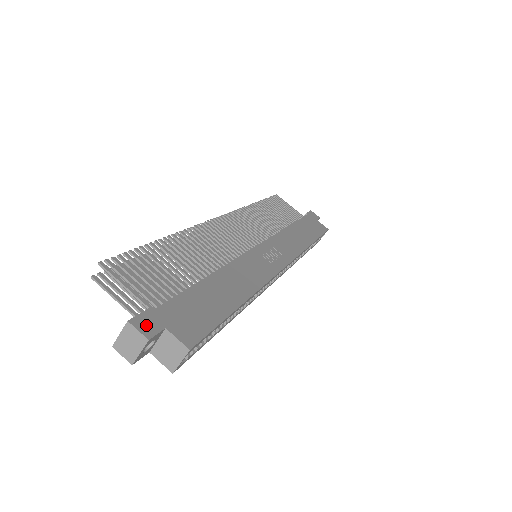
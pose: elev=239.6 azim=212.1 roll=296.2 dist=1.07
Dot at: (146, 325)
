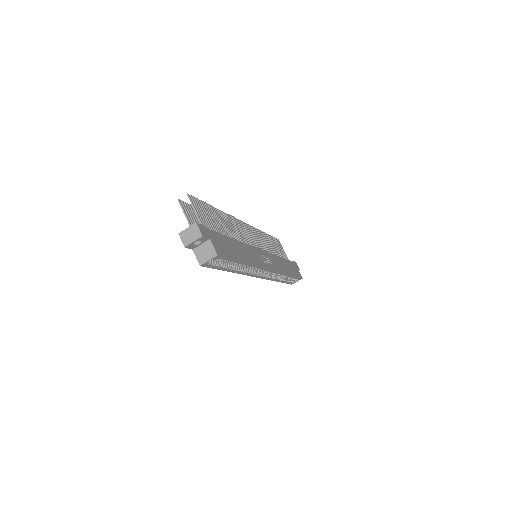
Dot at: (203, 230)
